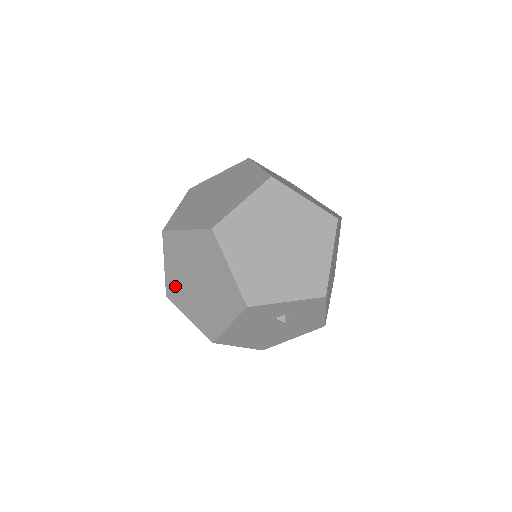
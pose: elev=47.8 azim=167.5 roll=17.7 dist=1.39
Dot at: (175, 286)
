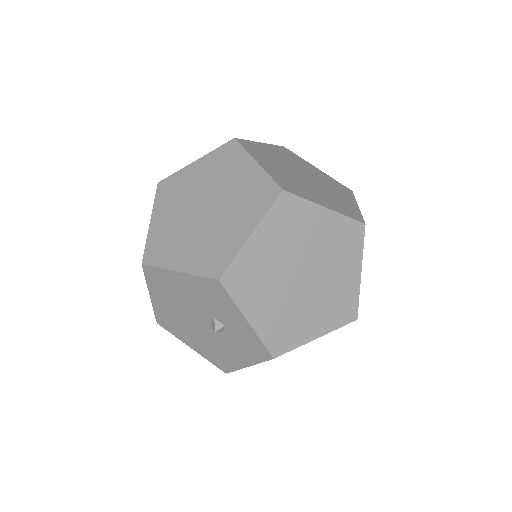
Dot at: (179, 186)
